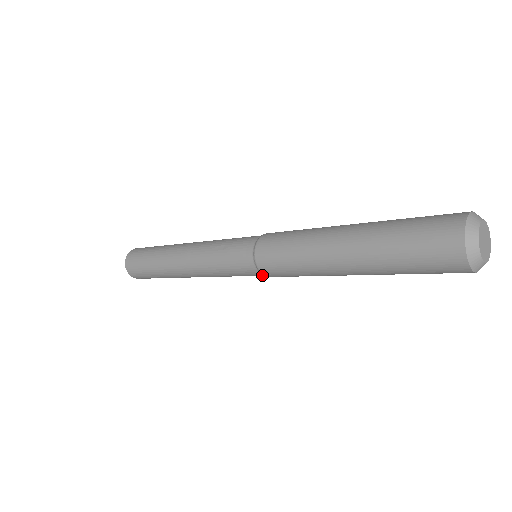
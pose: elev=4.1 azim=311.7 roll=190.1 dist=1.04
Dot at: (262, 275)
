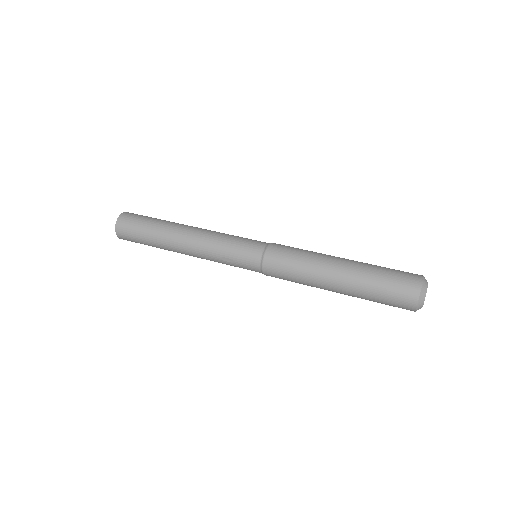
Dot at: occluded
